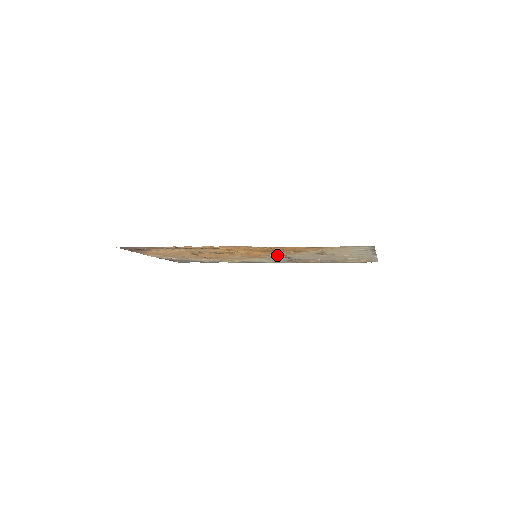
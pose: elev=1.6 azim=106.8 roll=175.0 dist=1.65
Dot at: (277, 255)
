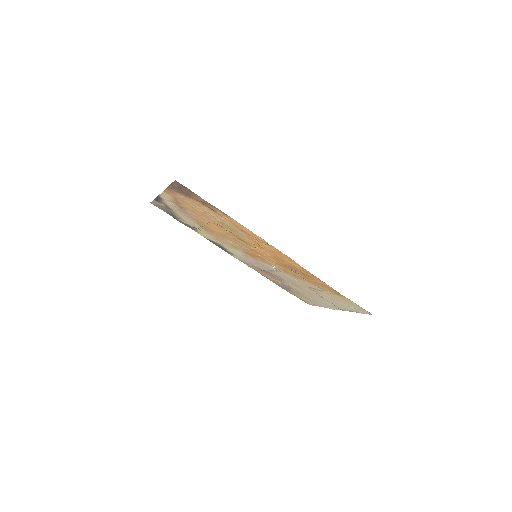
Dot at: (277, 268)
